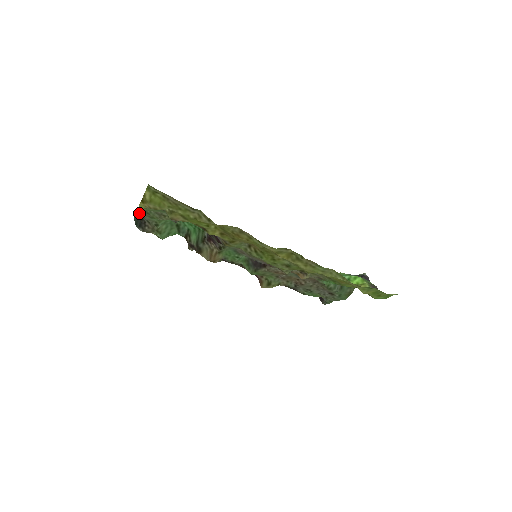
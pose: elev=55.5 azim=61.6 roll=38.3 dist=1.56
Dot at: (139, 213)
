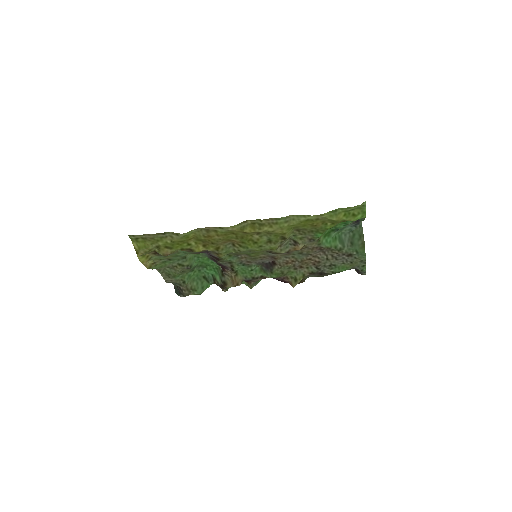
Dot at: (167, 280)
